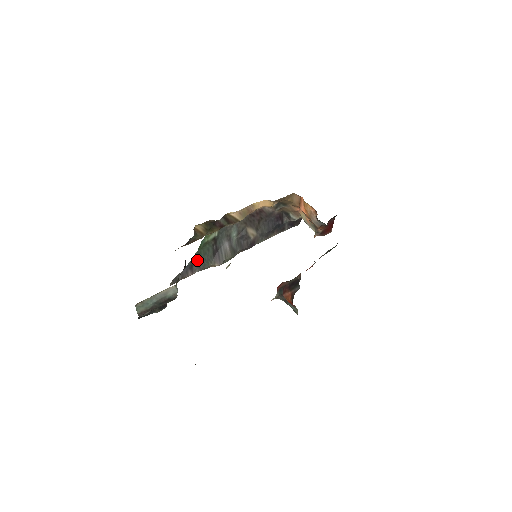
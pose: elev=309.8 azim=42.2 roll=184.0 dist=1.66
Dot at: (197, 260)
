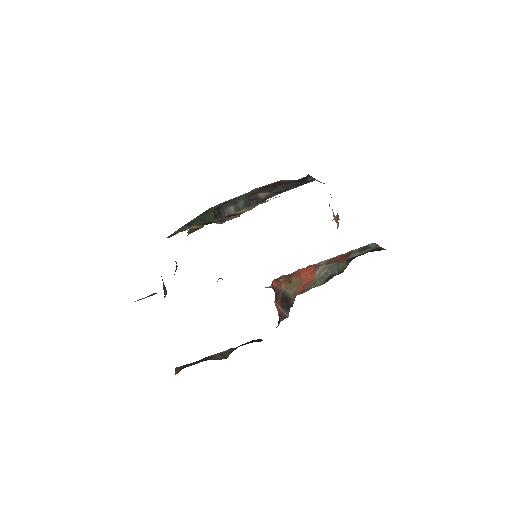
Dot at: (196, 221)
